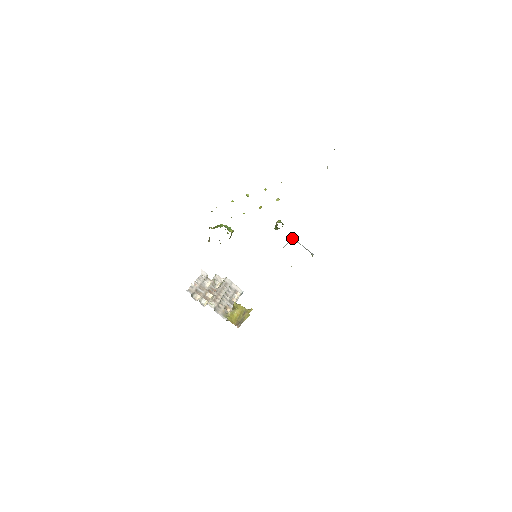
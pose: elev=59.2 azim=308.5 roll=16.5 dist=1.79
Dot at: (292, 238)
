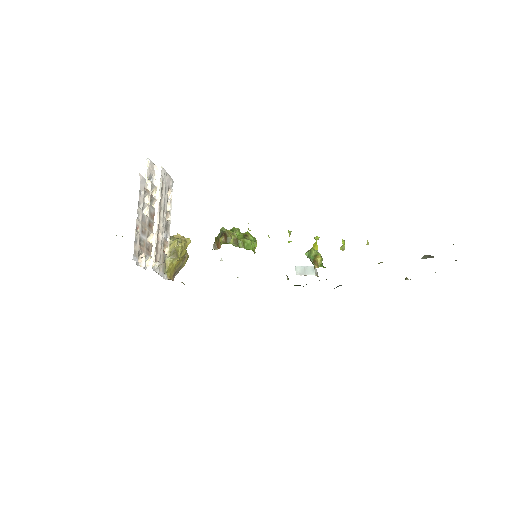
Dot at: (315, 268)
